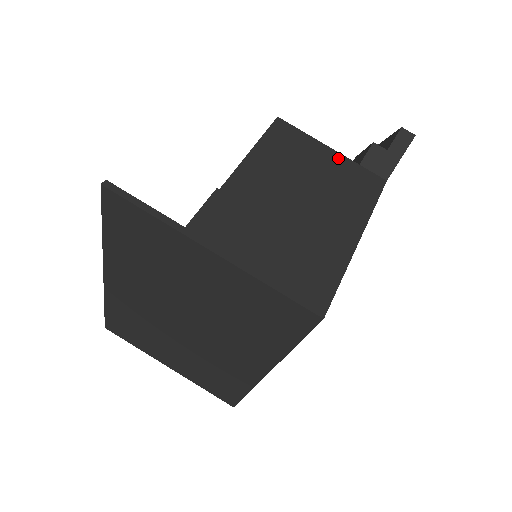
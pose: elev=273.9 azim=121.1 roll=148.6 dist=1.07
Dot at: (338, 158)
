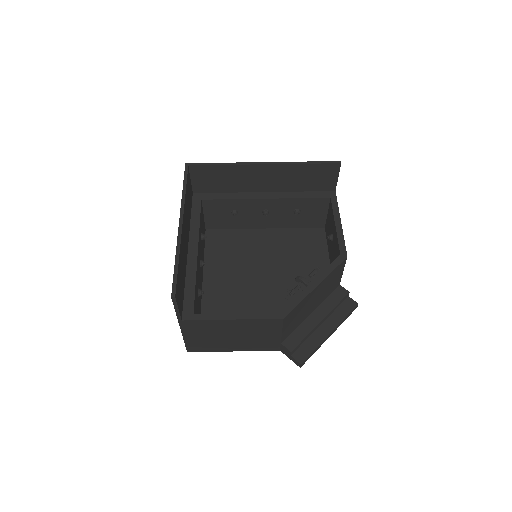
Dot at: (277, 338)
